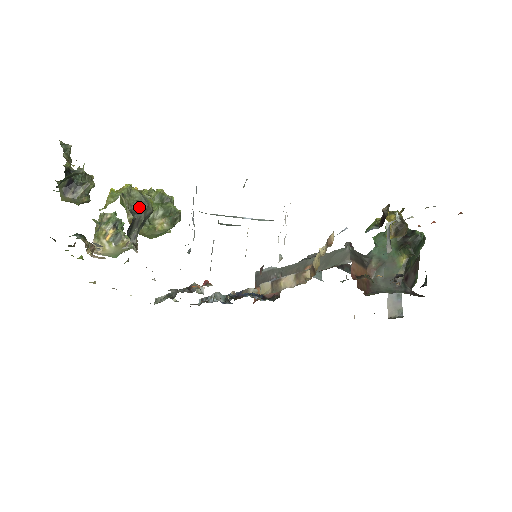
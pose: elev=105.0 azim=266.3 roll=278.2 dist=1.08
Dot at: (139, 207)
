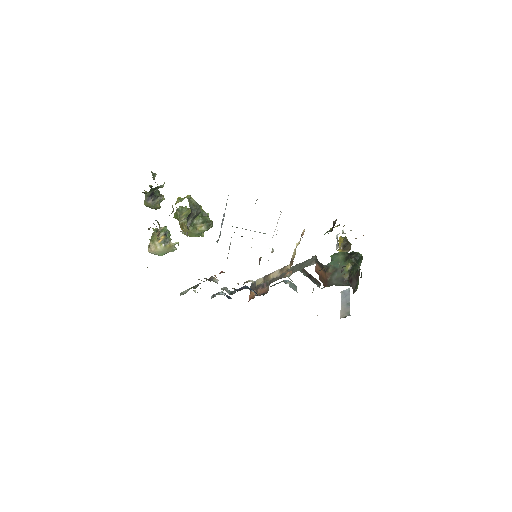
Dot at: (194, 207)
